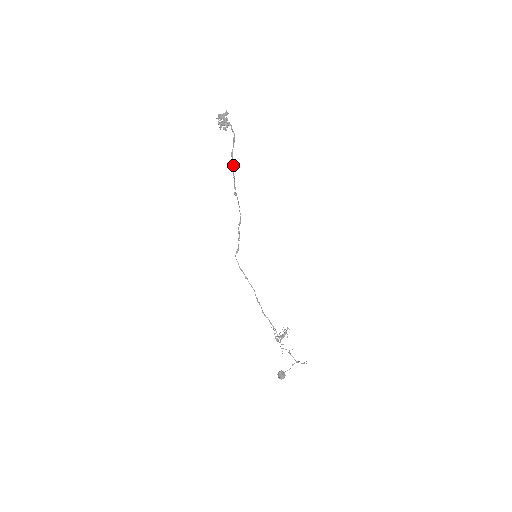
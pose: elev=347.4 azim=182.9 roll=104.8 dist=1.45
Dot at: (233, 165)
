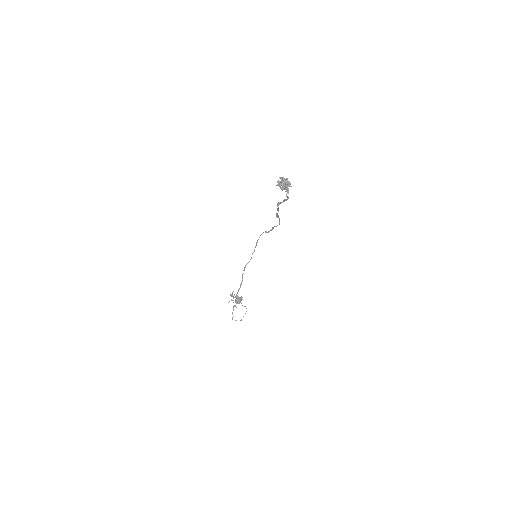
Dot at: (277, 208)
